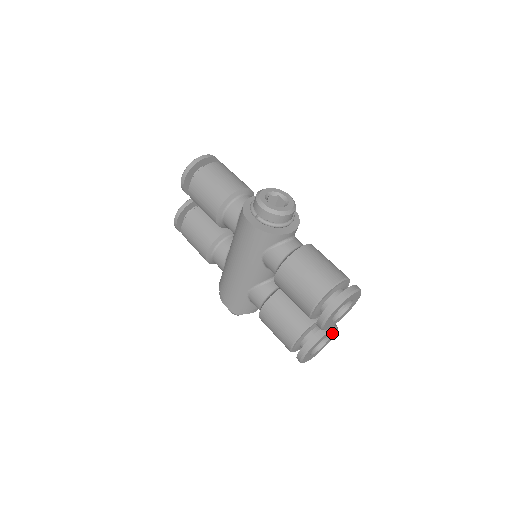
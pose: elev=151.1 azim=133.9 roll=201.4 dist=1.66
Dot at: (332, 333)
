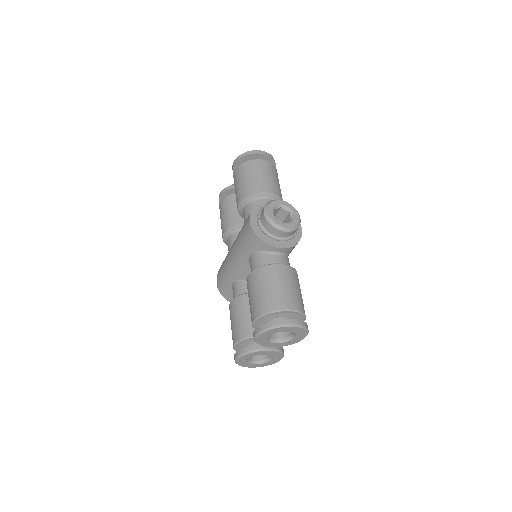
Dot at: (275, 355)
